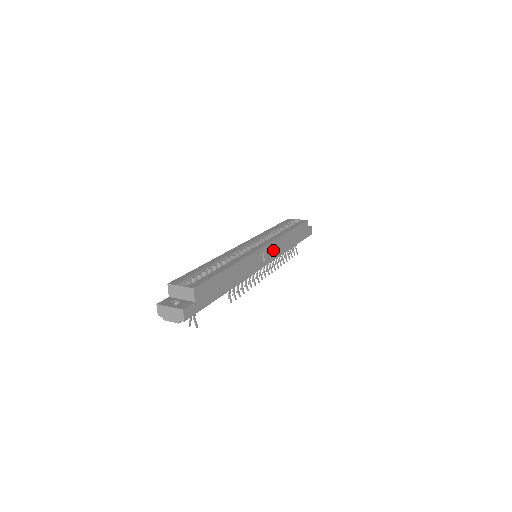
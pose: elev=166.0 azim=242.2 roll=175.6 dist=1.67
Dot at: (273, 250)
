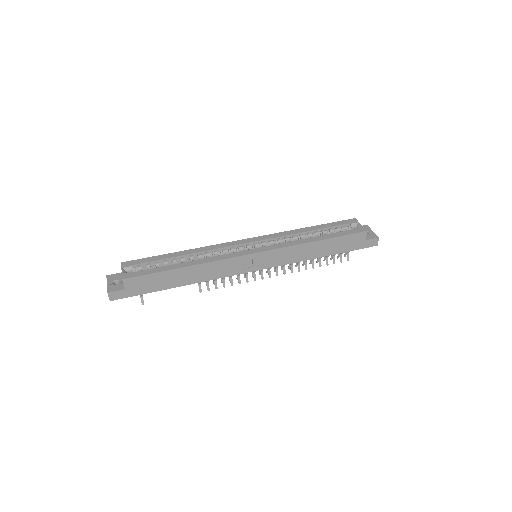
Dot at: (275, 257)
